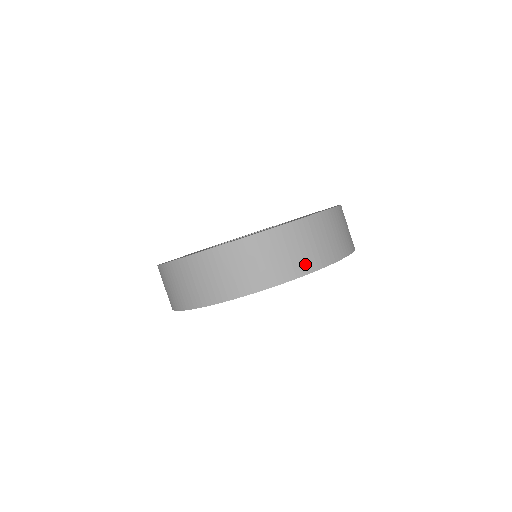
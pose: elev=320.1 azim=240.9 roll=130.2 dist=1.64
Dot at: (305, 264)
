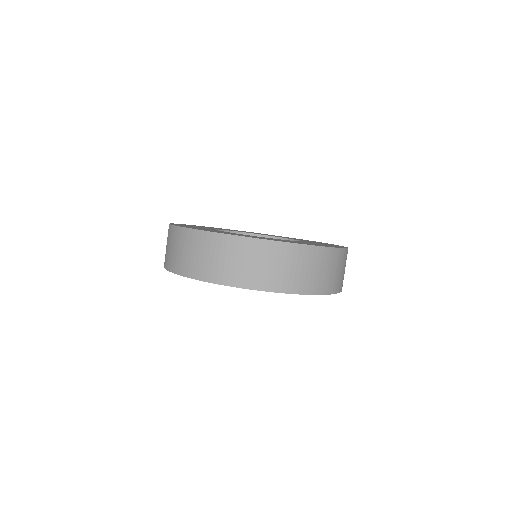
Dot at: (253, 280)
